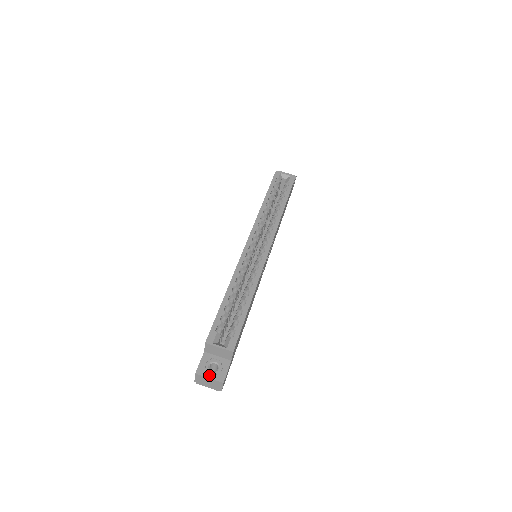
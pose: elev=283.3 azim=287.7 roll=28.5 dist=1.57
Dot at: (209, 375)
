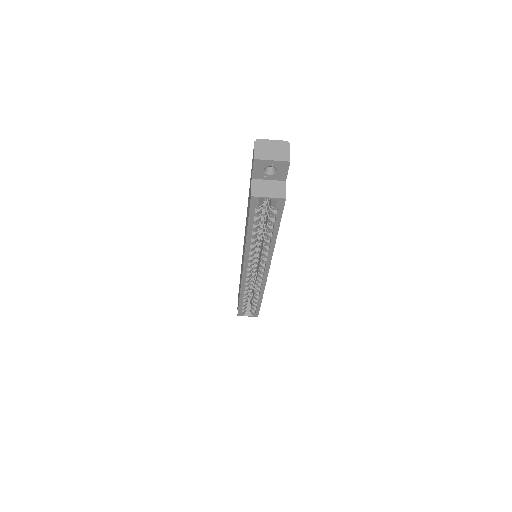
Dot at: occluded
